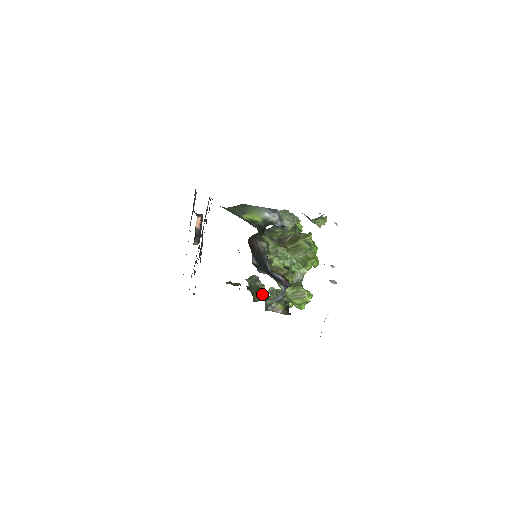
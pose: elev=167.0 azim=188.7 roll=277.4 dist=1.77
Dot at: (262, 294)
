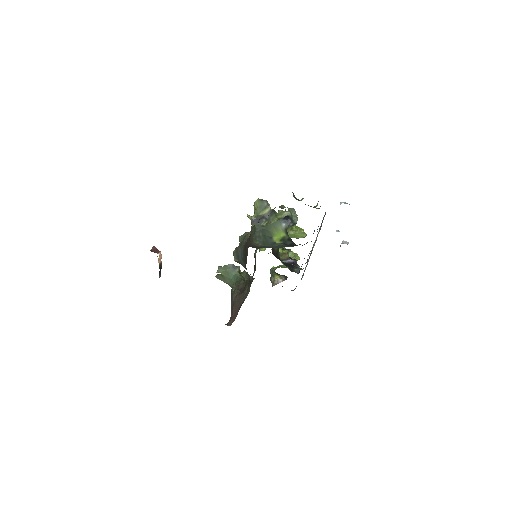
Dot at: (241, 274)
